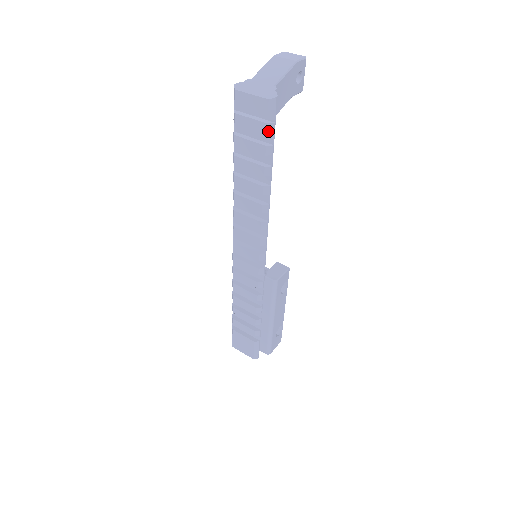
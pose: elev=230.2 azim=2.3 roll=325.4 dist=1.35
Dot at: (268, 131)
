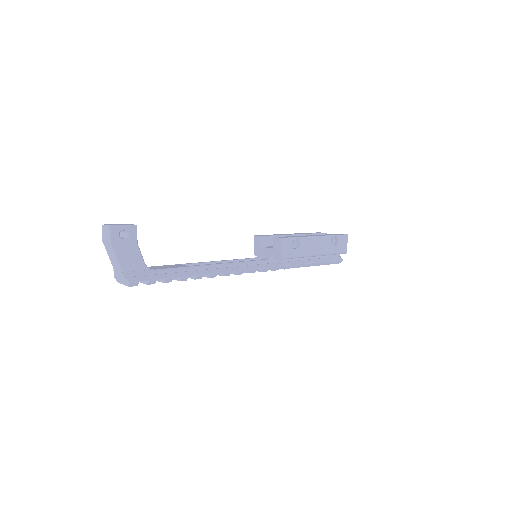
Dot at: (153, 283)
